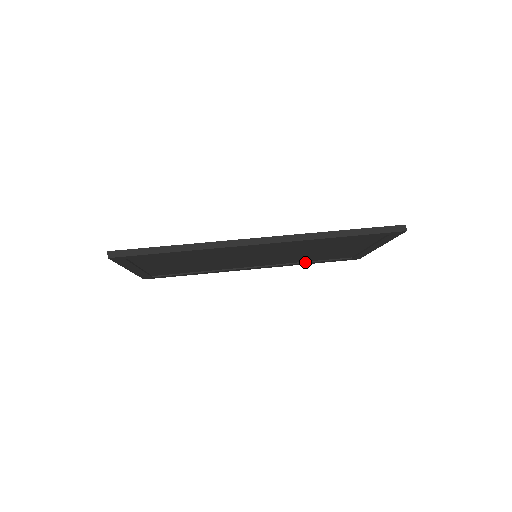
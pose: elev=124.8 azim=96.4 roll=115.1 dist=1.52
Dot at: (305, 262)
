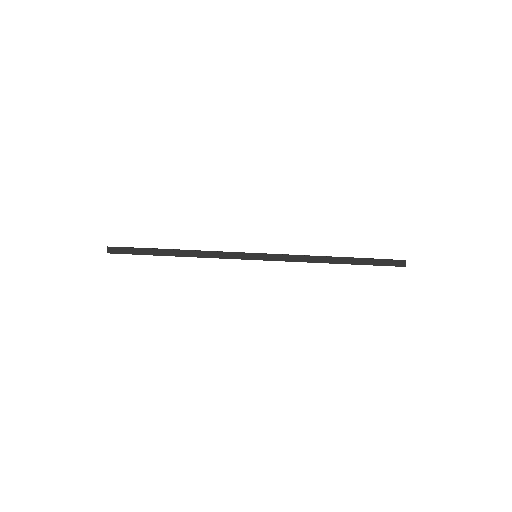
Dot at: occluded
